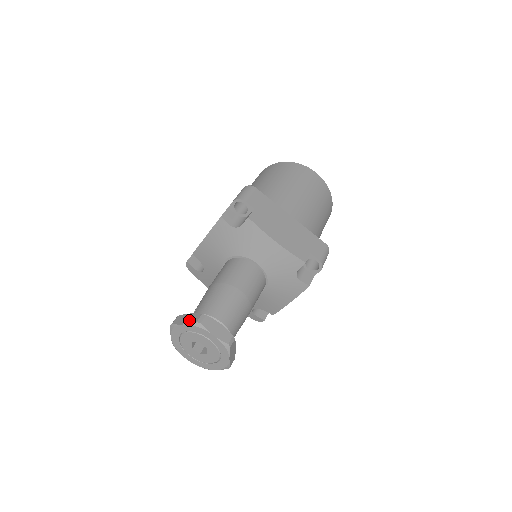
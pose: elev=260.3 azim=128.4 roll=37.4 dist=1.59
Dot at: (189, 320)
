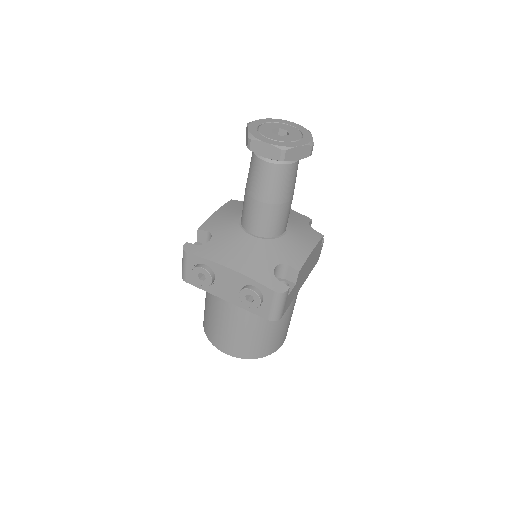
Dot at: occluded
